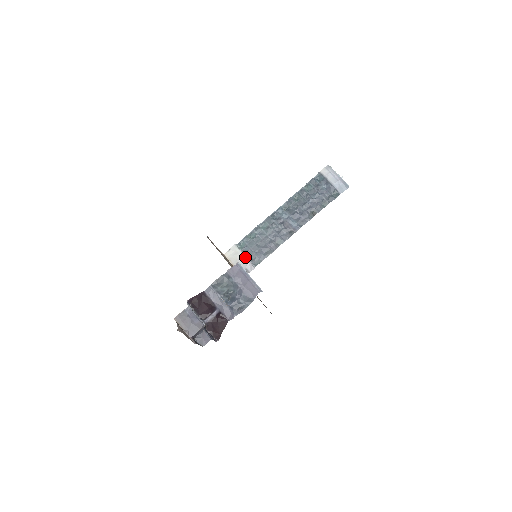
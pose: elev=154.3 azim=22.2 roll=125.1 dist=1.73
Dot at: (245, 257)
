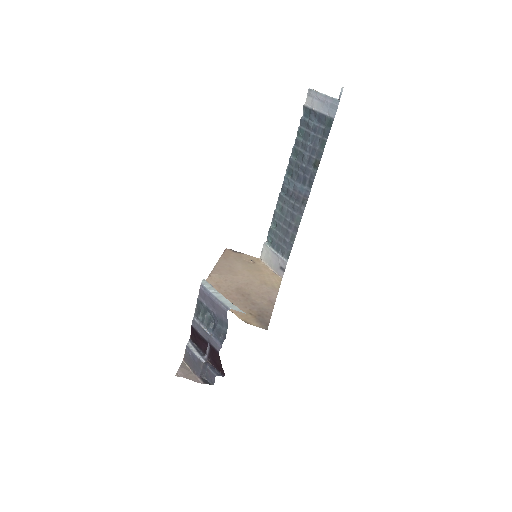
Dot at: (275, 254)
